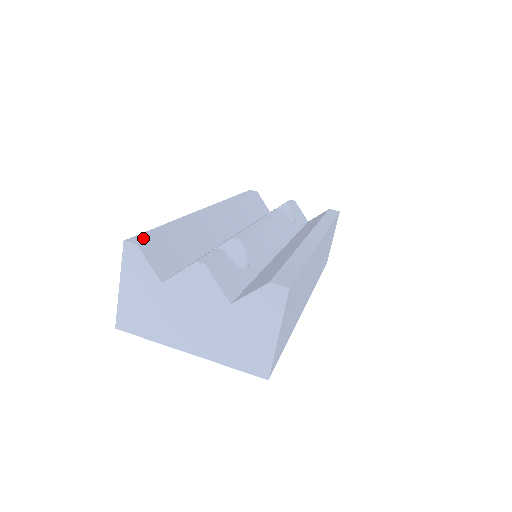
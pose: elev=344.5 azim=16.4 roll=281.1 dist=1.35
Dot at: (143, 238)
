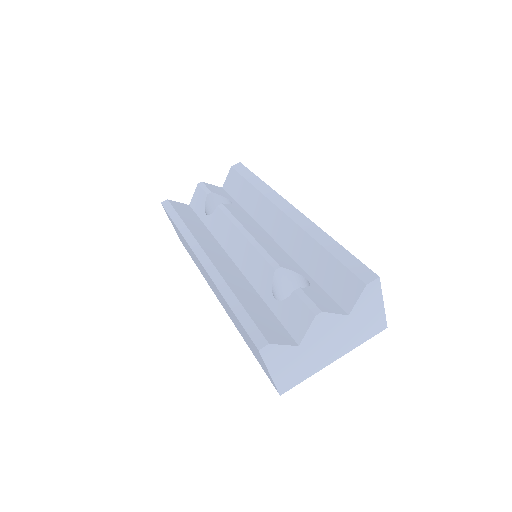
Dot at: (258, 335)
